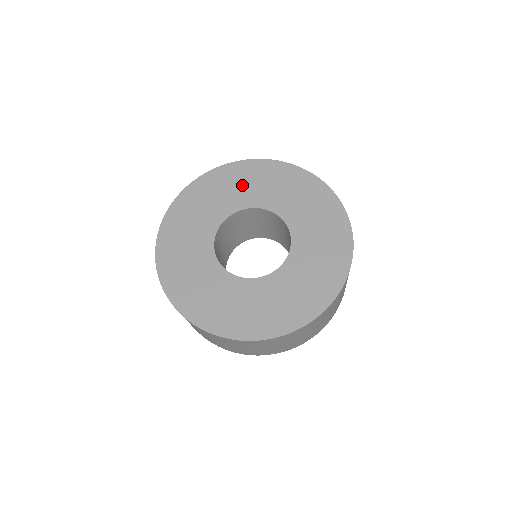
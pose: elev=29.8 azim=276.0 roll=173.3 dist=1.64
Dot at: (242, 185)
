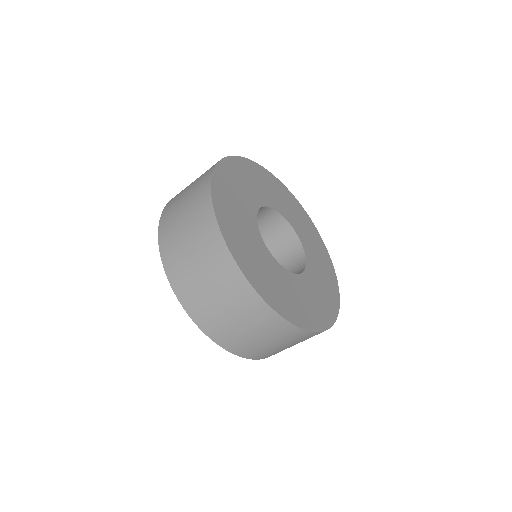
Dot at: (282, 199)
